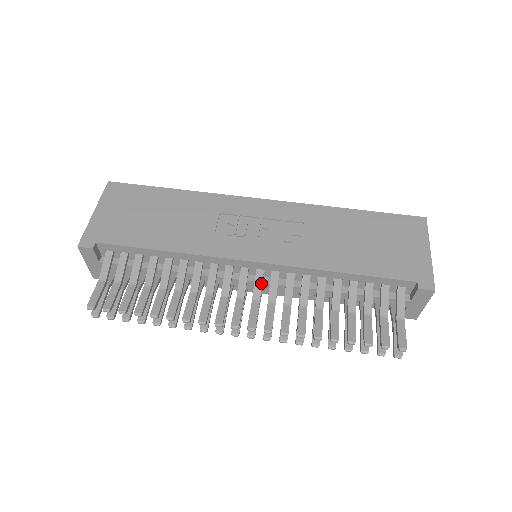
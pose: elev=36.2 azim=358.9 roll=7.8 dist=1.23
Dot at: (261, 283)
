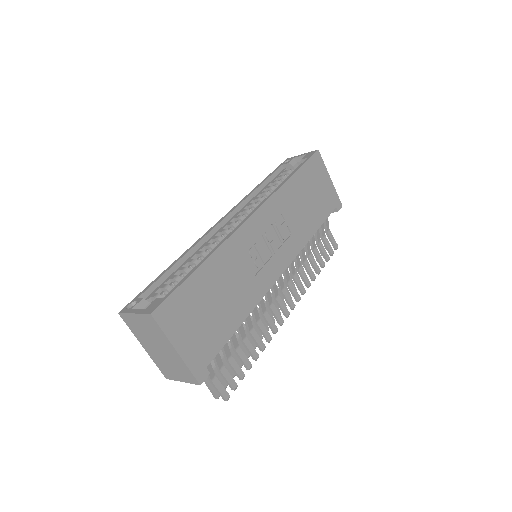
Dot at: (282, 277)
